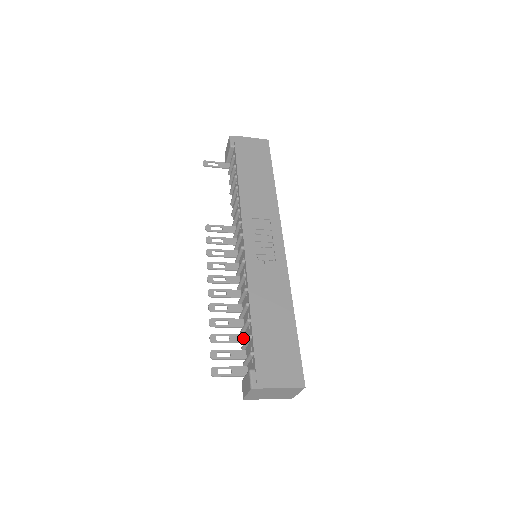
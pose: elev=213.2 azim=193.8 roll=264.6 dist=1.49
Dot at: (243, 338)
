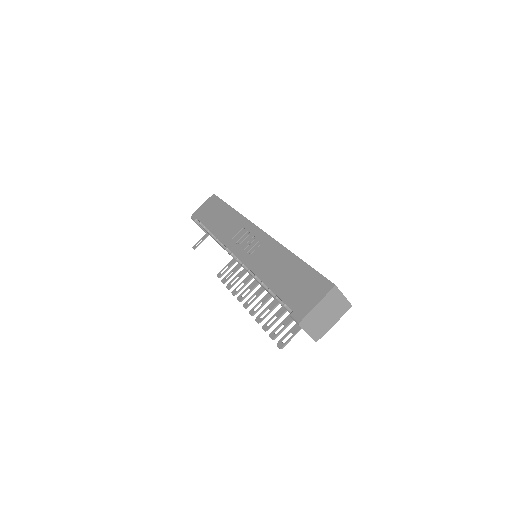
Dot at: occluded
